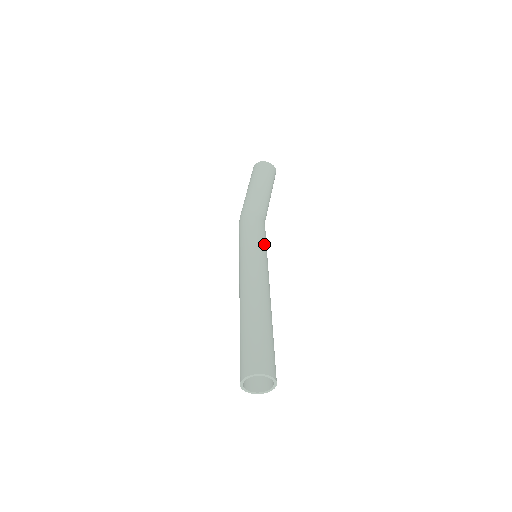
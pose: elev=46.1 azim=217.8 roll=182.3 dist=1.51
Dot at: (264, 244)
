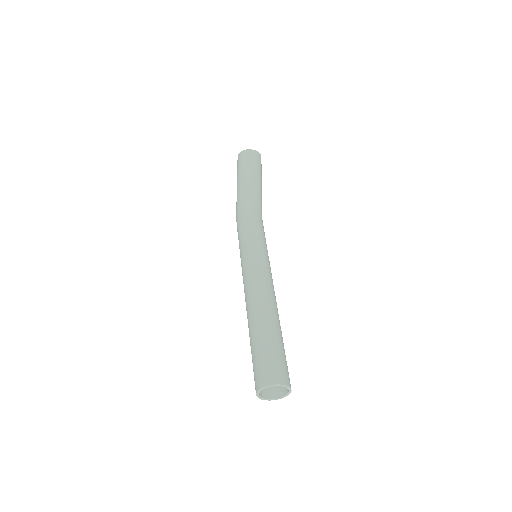
Dot at: (259, 241)
